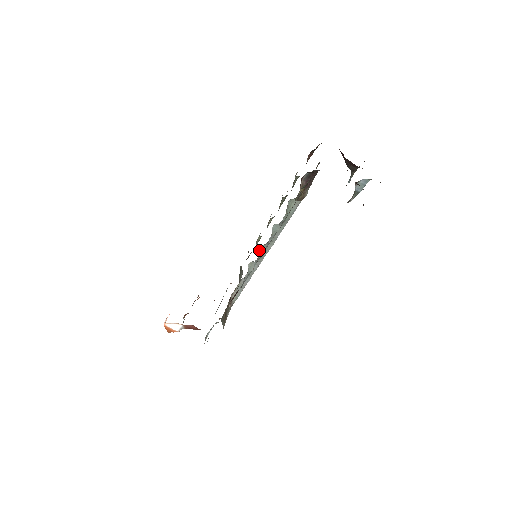
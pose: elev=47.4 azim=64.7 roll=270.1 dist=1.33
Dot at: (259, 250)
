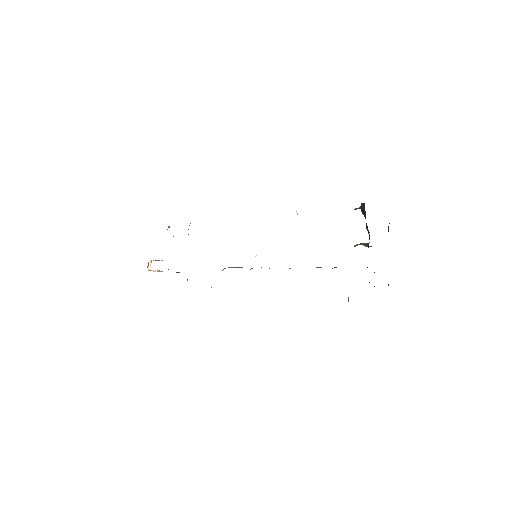
Dot at: occluded
